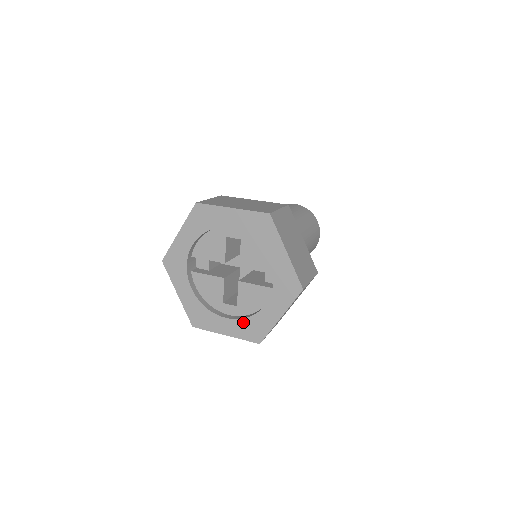
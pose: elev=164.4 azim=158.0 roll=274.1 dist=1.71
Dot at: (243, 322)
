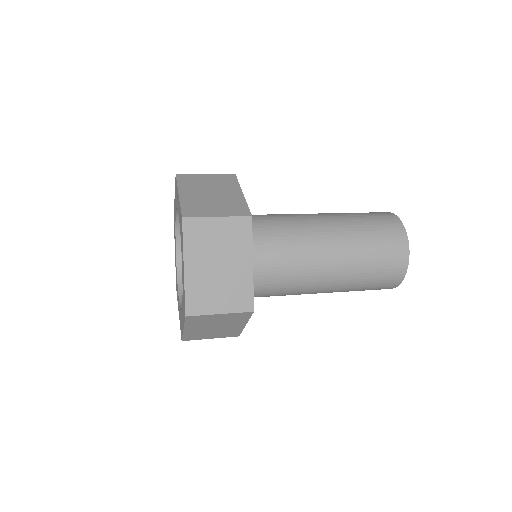
Dot at: occluded
